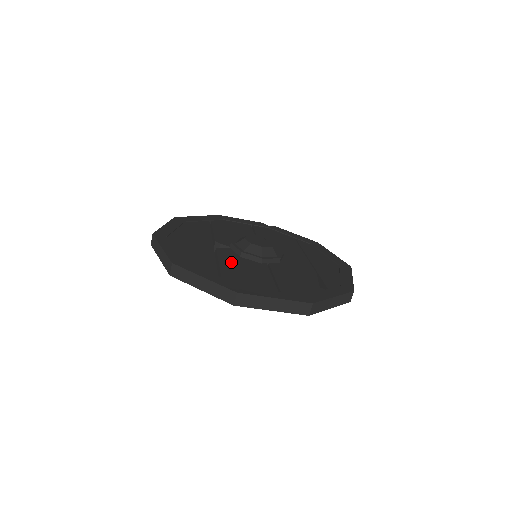
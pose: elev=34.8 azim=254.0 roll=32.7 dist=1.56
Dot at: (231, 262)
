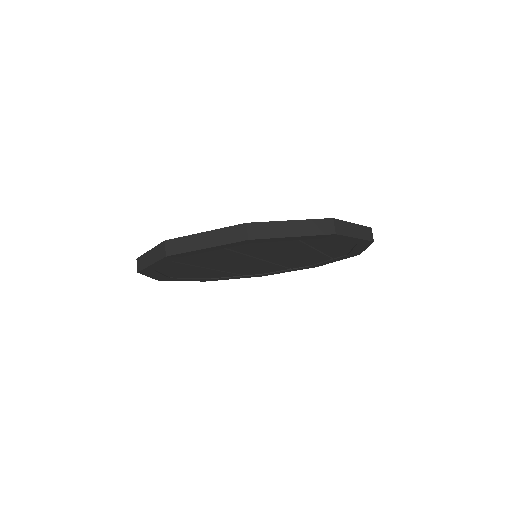
Dot at: occluded
